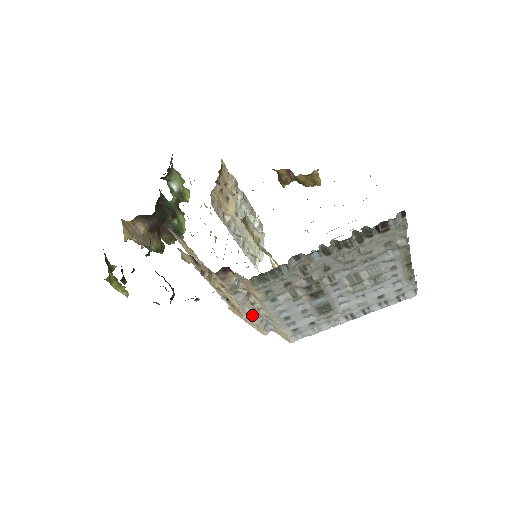
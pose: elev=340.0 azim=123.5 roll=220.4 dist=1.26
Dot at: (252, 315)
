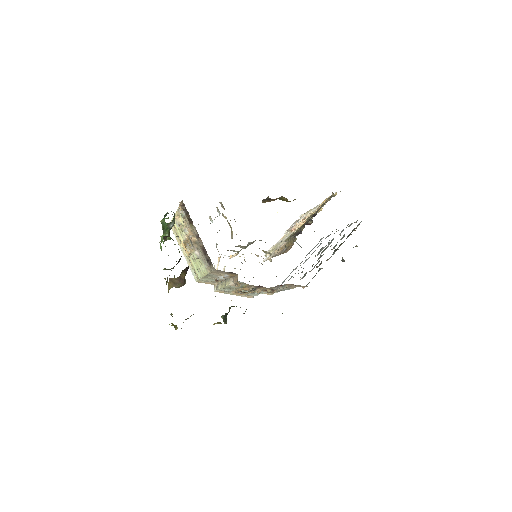
Dot at: occluded
